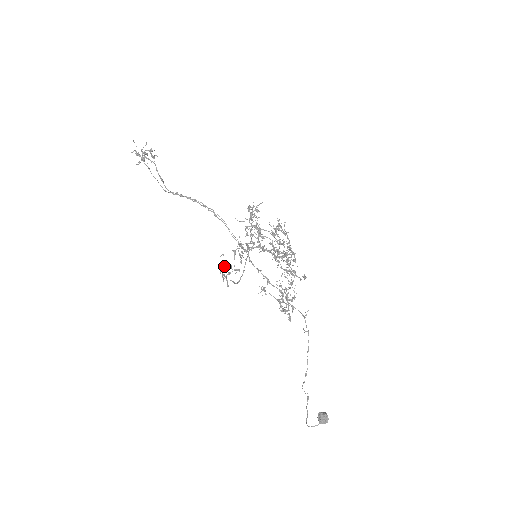
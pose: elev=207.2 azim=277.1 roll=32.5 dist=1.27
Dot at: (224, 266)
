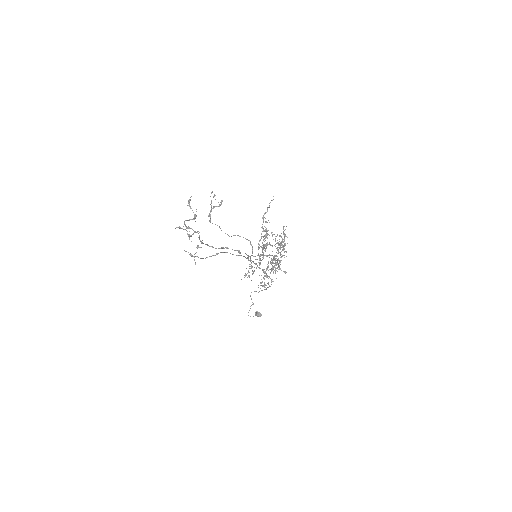
Dot at: occluded
